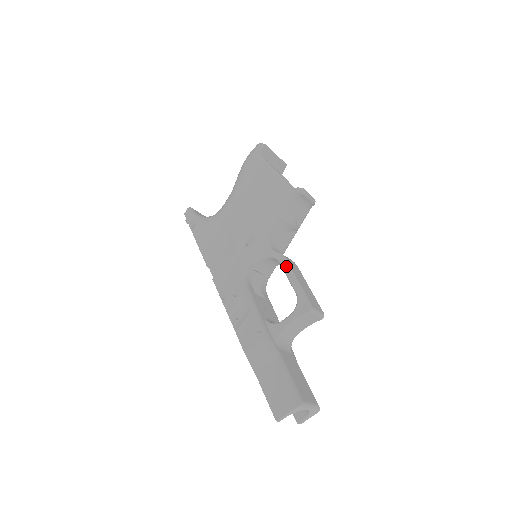
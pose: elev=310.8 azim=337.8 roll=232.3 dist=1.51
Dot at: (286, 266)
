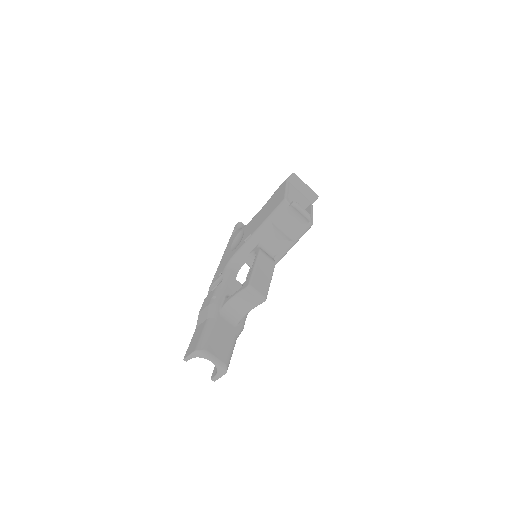
Dot at: (256, 257)
